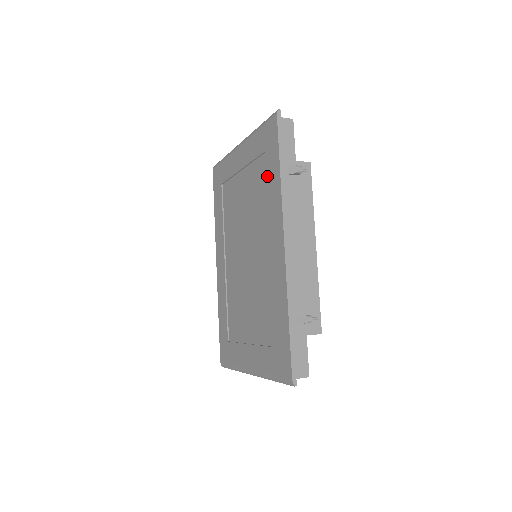
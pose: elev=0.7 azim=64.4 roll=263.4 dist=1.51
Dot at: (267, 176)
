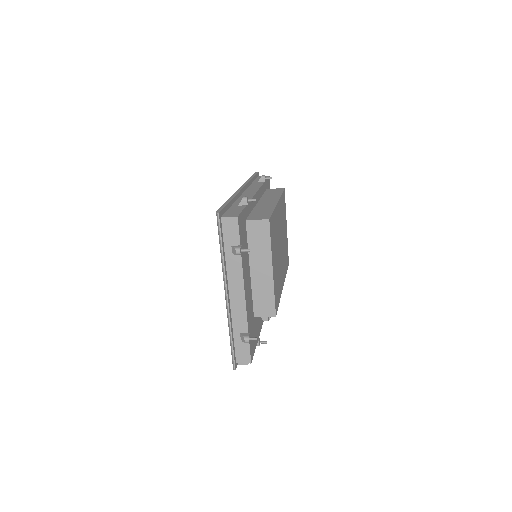
Dot at: occluded
